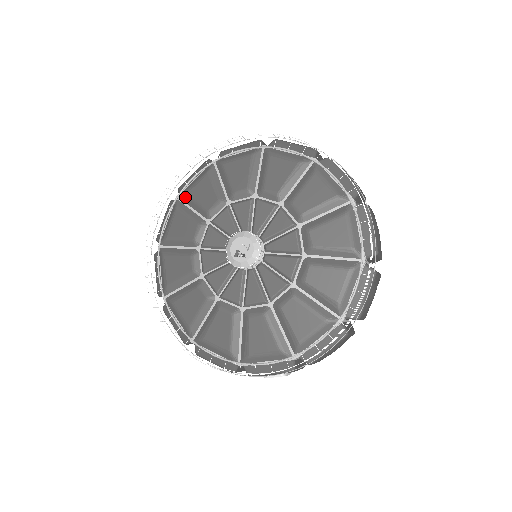
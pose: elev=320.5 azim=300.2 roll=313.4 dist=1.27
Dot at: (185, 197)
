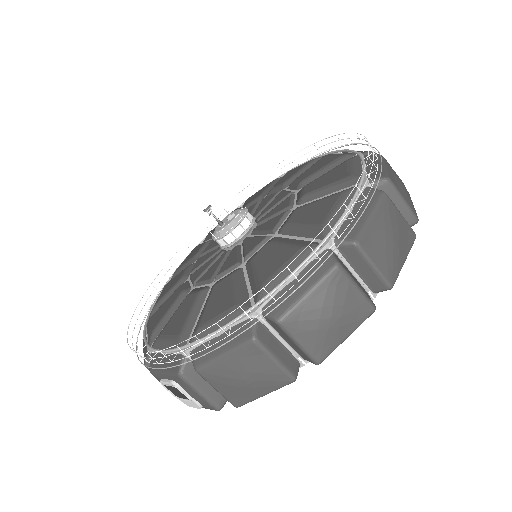
Dot at: occluded
